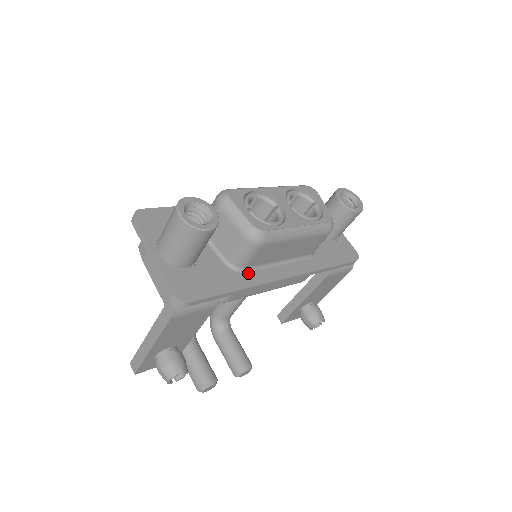
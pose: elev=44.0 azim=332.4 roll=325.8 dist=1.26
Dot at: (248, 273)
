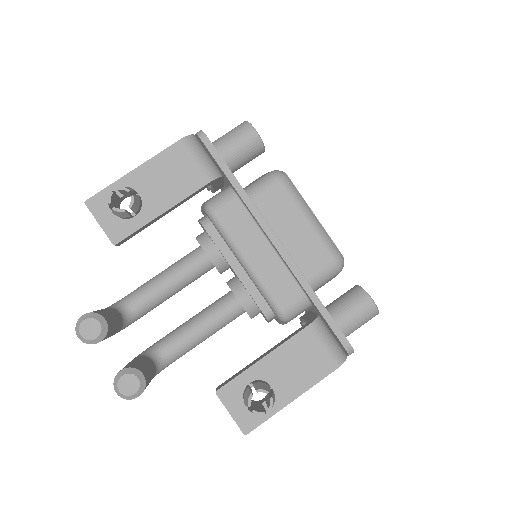
Dot at: occluded
